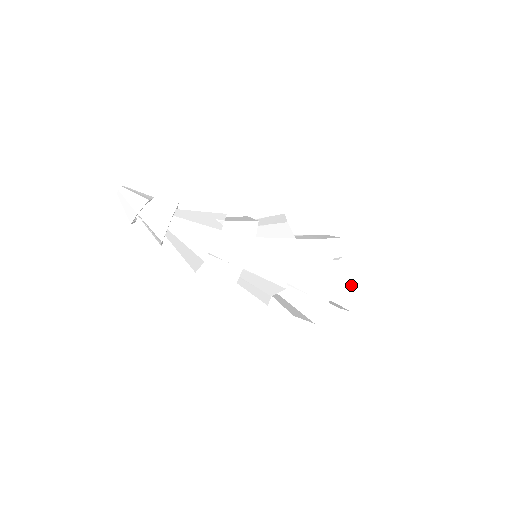
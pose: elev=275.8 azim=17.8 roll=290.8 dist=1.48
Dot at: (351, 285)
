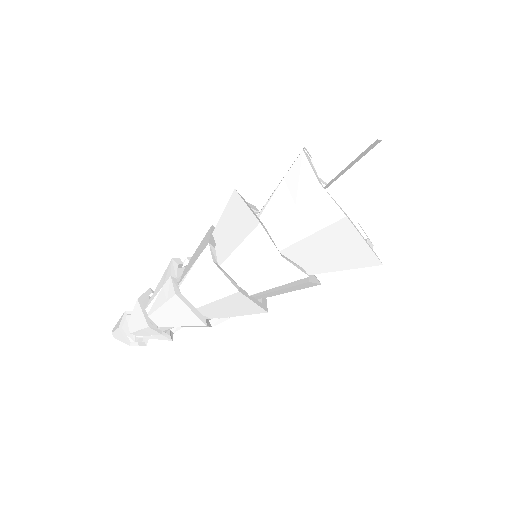
Dot at: (363, 156)
